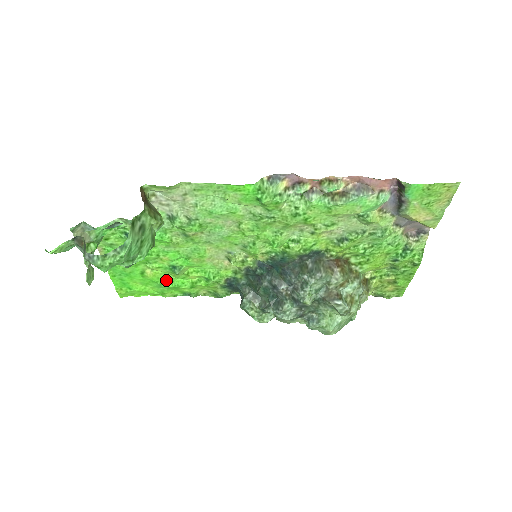
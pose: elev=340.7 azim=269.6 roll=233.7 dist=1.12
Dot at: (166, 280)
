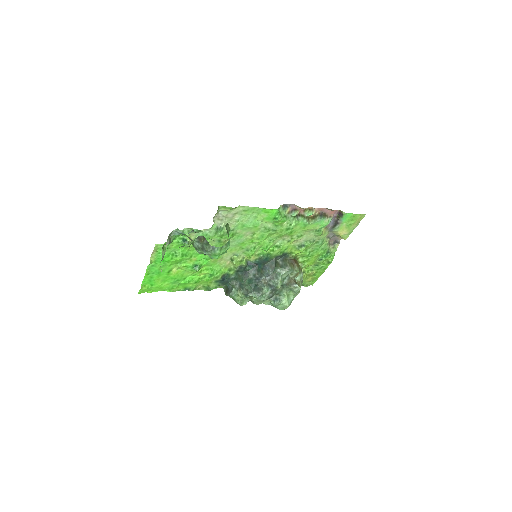
Dot at: (182, 277)
